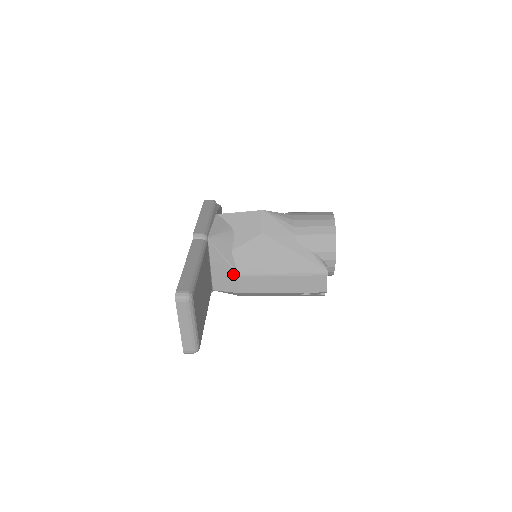
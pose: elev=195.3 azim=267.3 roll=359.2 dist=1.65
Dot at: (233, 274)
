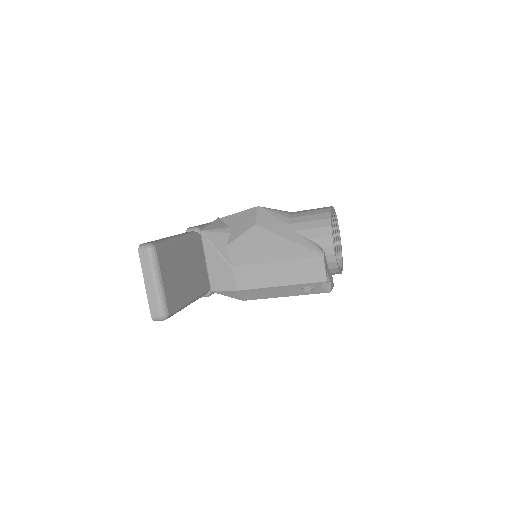
Dot at: (228, 268)
